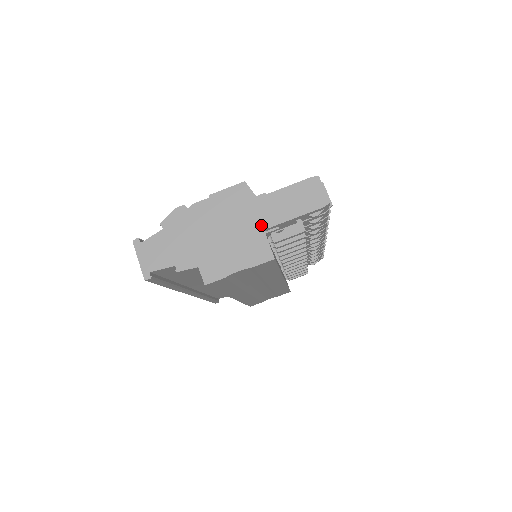
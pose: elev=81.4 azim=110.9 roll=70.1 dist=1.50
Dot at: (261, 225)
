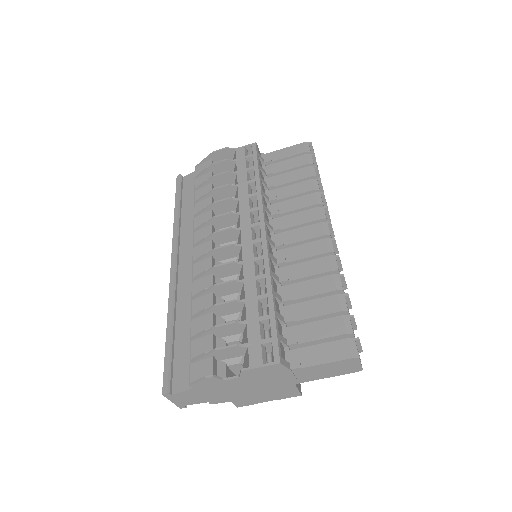
Dot at: (293, 383)
